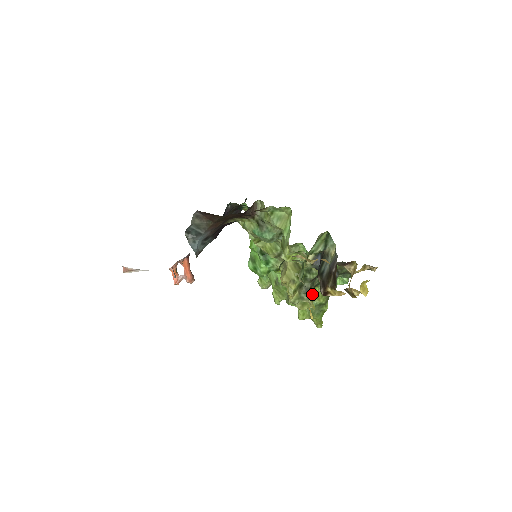
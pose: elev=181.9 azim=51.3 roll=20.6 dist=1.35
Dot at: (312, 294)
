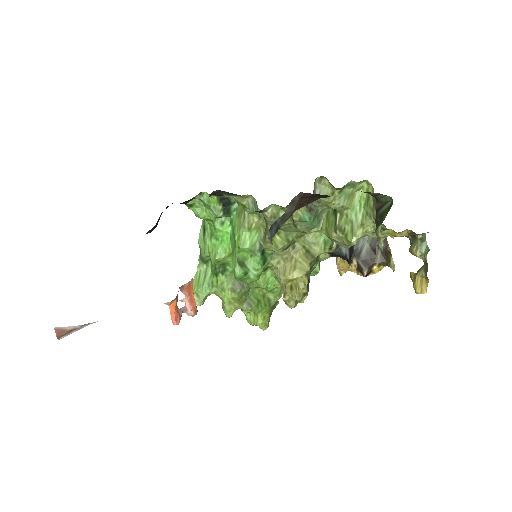
Dot at: (307, 286)
